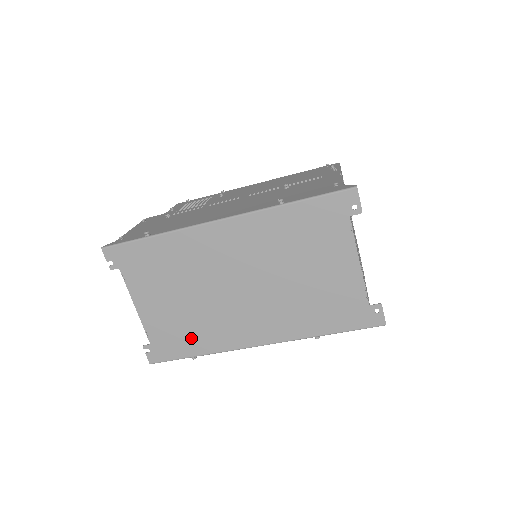
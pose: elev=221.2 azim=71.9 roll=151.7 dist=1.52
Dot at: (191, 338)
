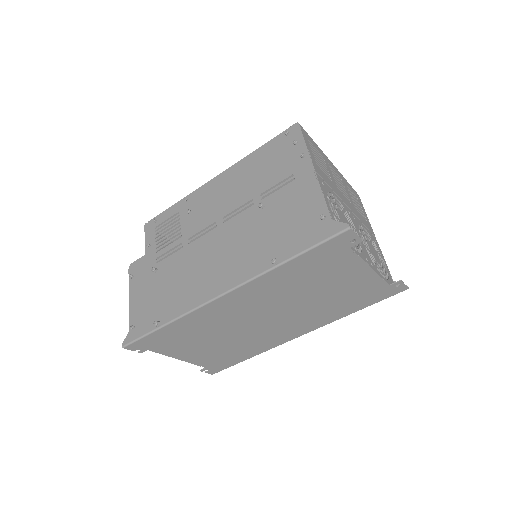
Dot at: (238, 354)
